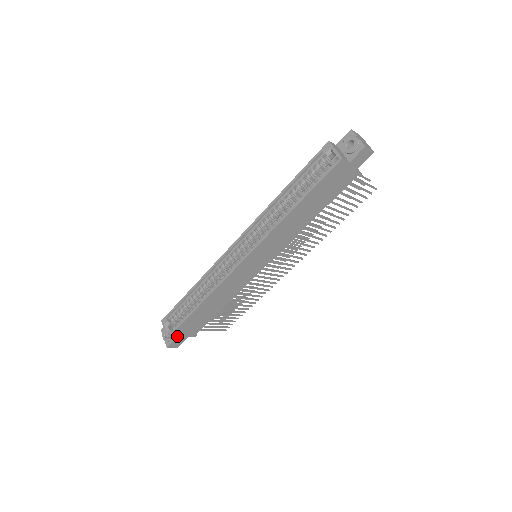
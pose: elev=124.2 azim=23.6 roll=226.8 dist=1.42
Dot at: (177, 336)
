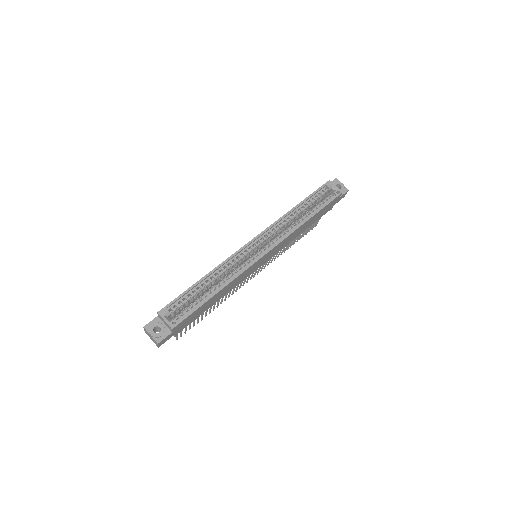
Dot at: (175, 329)
